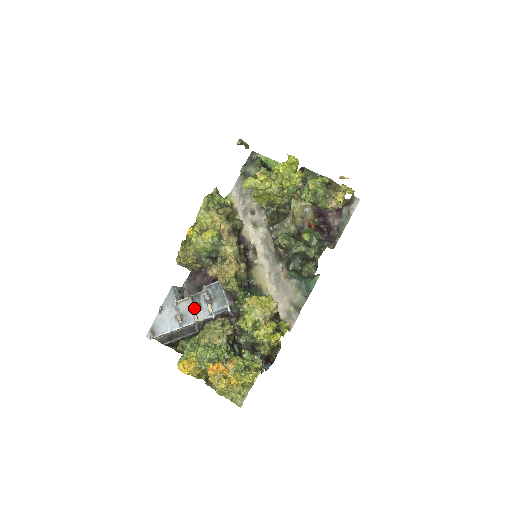
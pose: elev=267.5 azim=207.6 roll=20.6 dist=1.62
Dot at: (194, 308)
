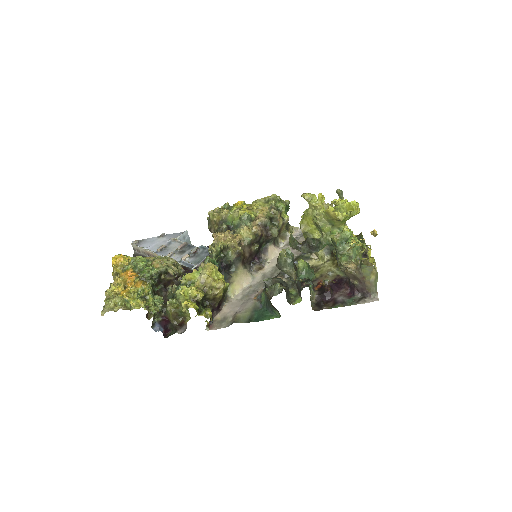
Dot at: (178, 251)
